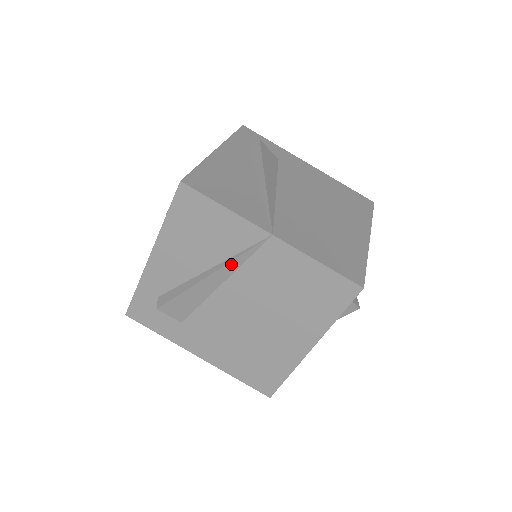
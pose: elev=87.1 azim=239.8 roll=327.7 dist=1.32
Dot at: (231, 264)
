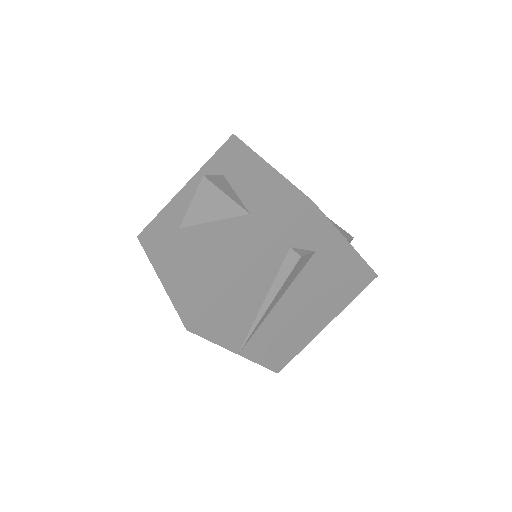
Dot at: occluded
